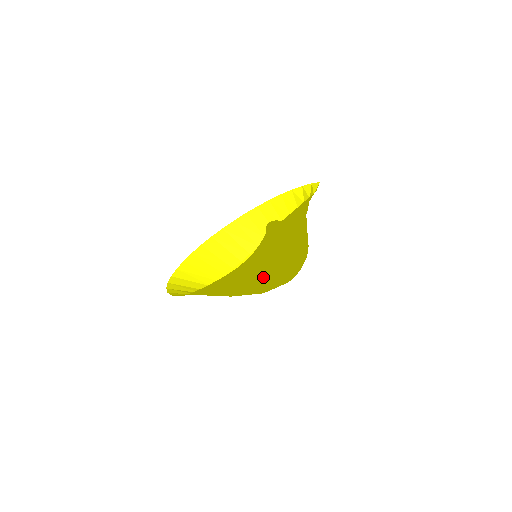
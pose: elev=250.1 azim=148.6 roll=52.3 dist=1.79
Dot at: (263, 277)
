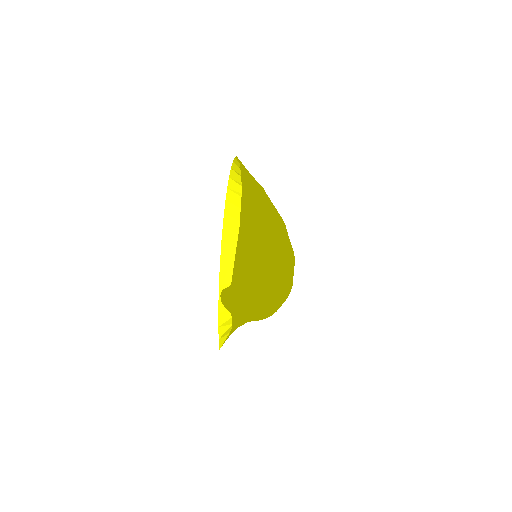
Dot at: occluded
